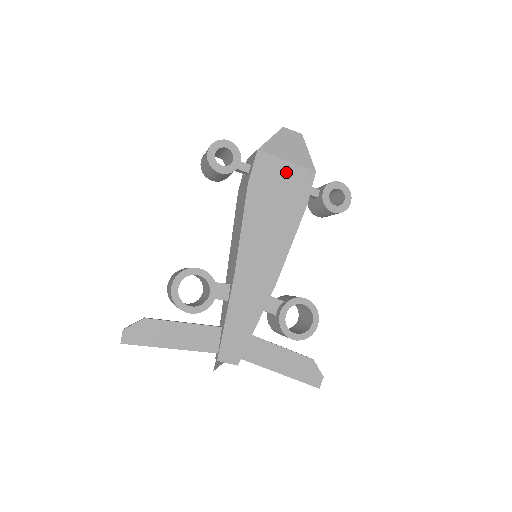
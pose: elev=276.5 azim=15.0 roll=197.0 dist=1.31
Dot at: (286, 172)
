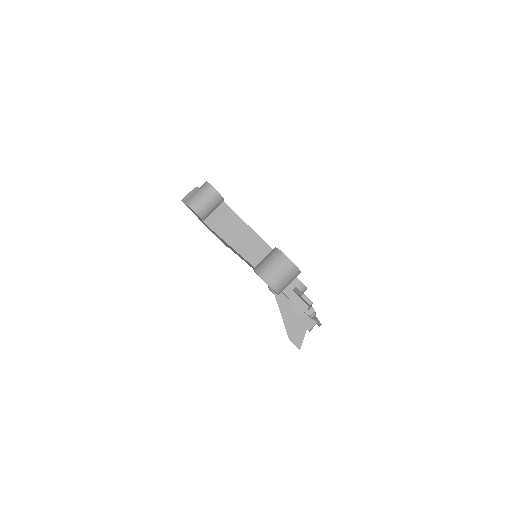
Dot at: occluded
